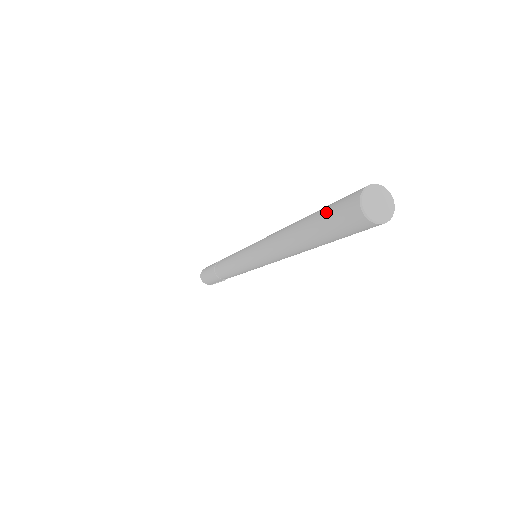
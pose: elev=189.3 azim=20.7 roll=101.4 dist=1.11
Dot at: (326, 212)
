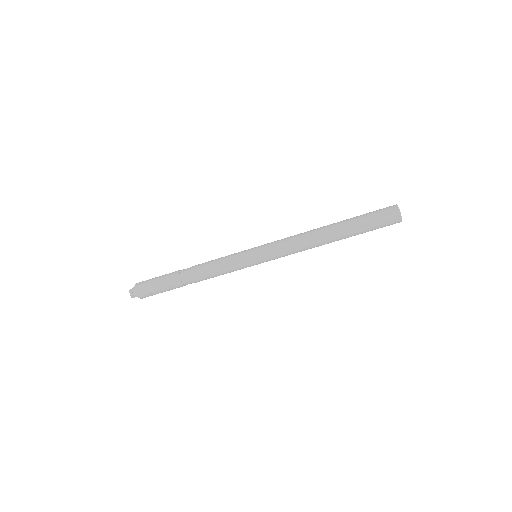
Dot at: (367, 213)
